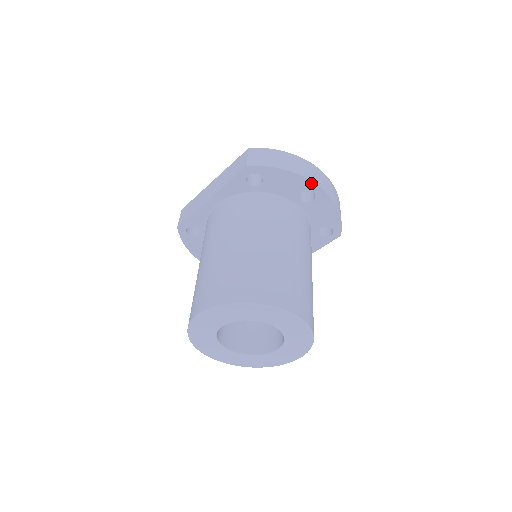
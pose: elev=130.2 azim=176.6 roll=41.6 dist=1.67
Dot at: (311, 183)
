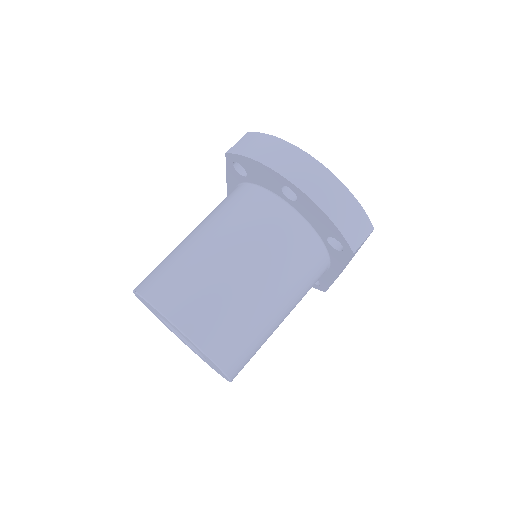
Dot at: (282, 177)
